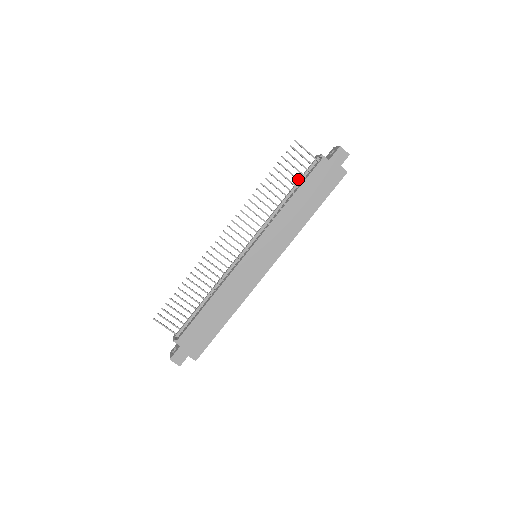
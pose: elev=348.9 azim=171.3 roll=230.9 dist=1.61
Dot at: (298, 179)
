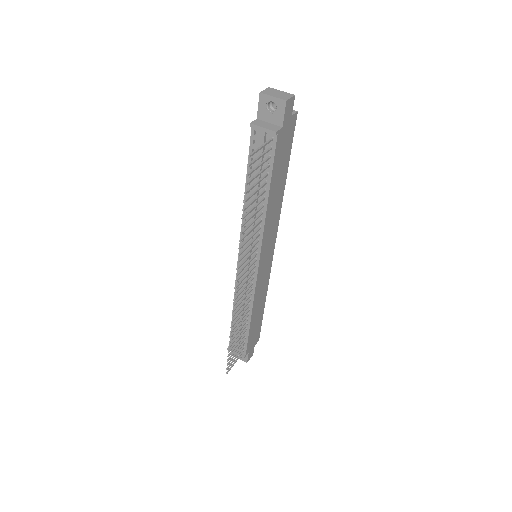
Dot at: (265, 177)
